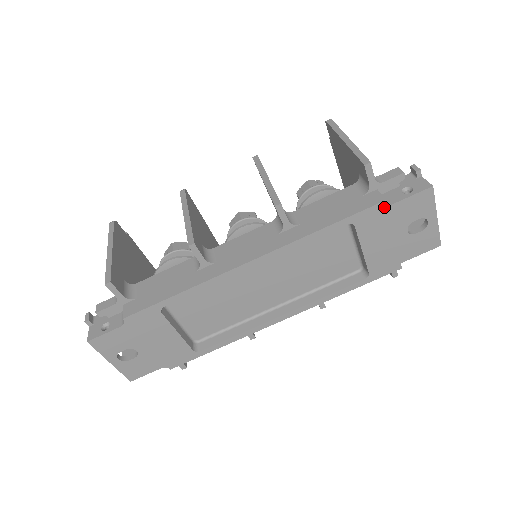
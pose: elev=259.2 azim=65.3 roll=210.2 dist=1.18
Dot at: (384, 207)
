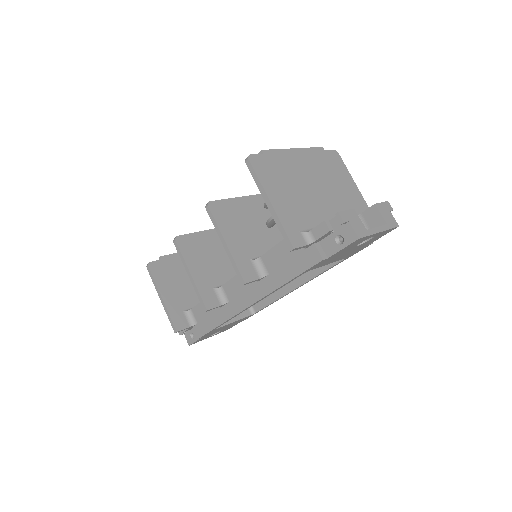
Dot at: (325, 260)
